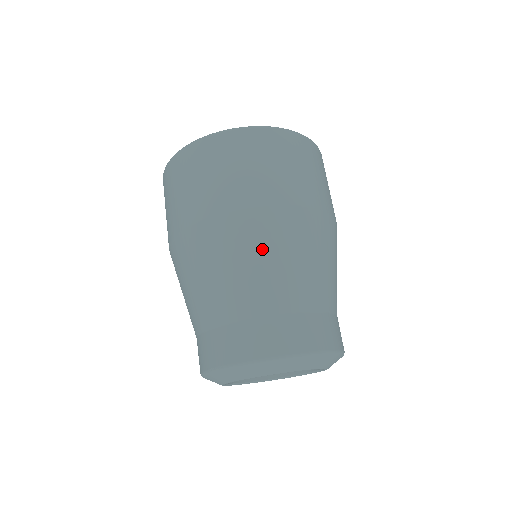
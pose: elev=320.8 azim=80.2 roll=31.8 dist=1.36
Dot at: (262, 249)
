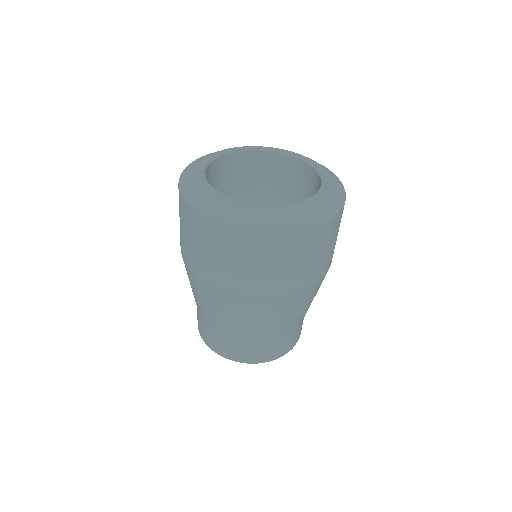
Dot at: (202, 298)
